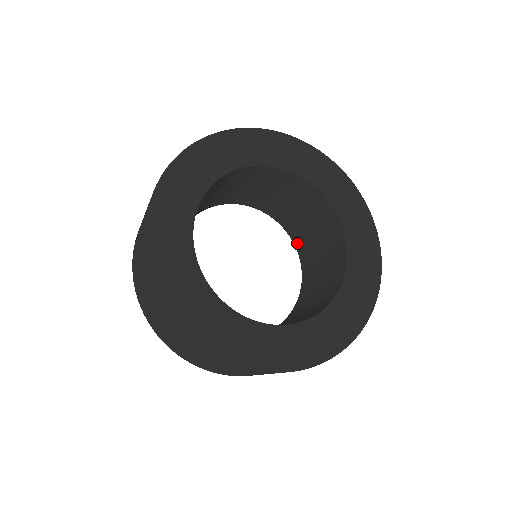
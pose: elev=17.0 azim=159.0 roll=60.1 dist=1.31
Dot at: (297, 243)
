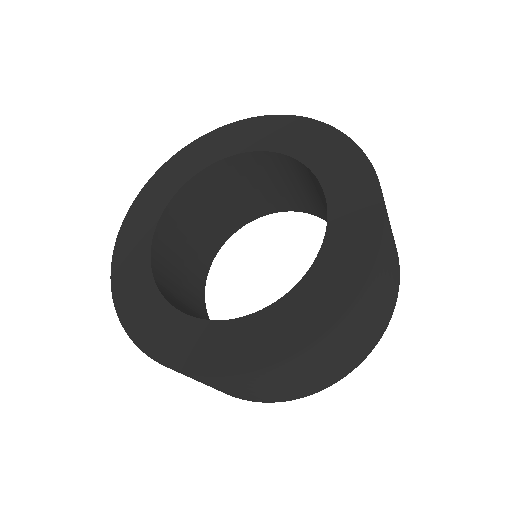
Dot at: occluded
